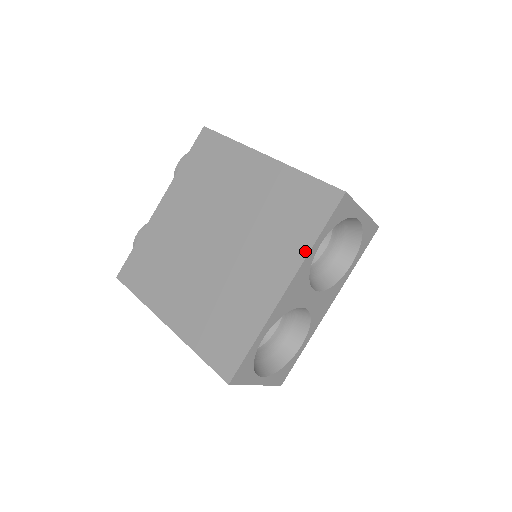
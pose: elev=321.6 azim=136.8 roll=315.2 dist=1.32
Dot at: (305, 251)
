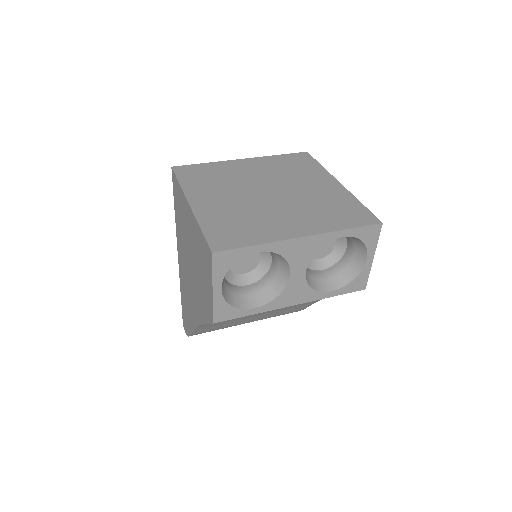
Dot at: (332, 229)
